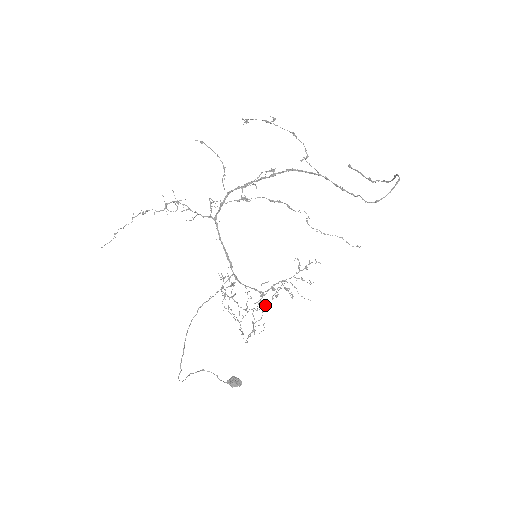
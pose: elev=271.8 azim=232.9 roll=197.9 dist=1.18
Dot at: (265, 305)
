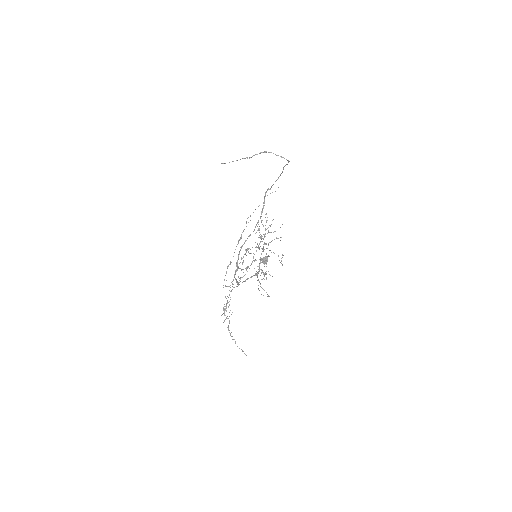
Dot at: occluded
